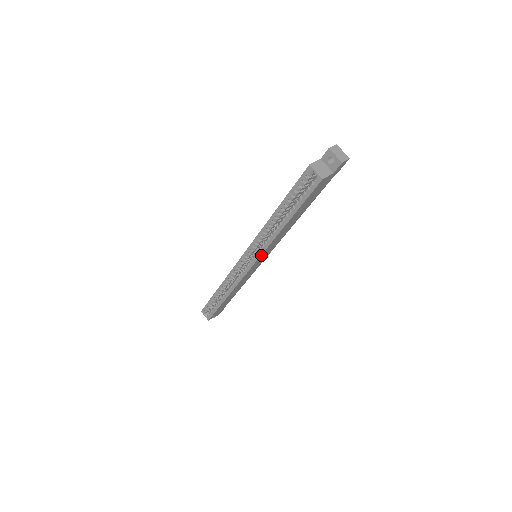
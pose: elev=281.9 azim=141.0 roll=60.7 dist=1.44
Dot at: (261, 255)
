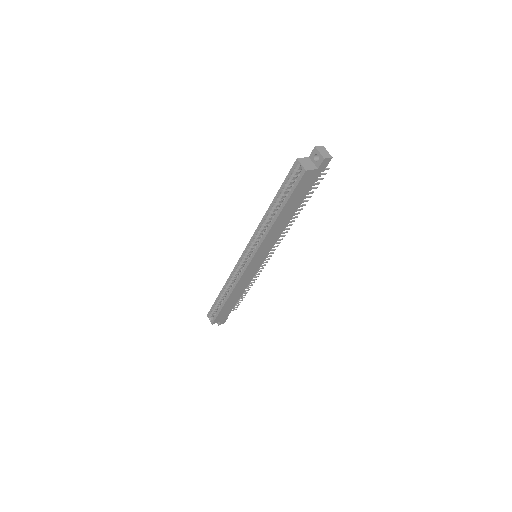
Dot at: (258, 250)
